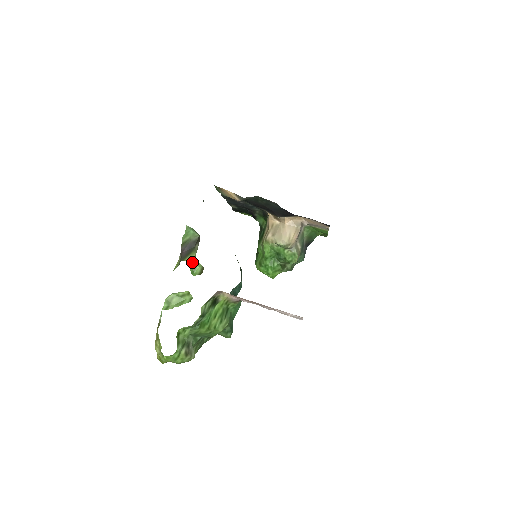
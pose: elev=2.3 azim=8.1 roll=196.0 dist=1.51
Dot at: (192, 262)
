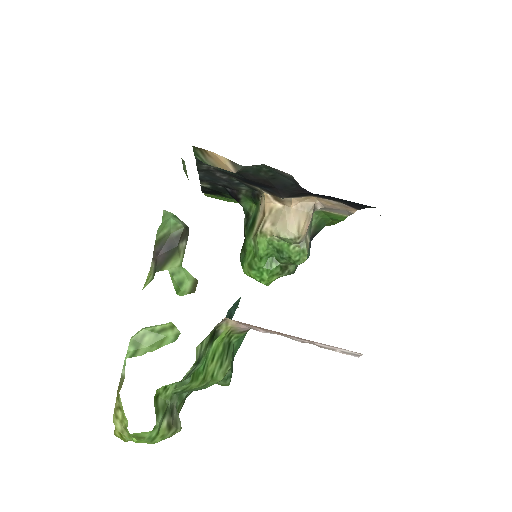
Dot at: (176, 272)
